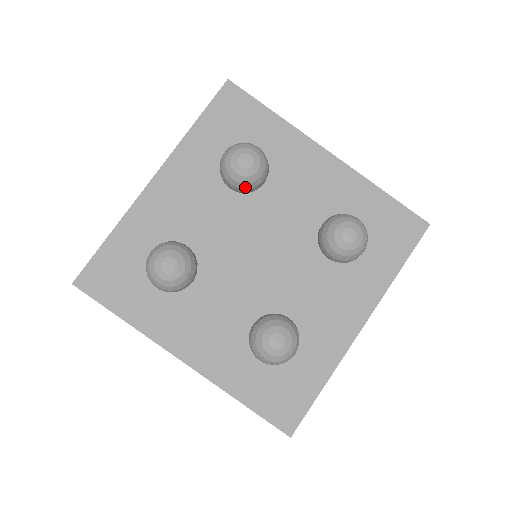
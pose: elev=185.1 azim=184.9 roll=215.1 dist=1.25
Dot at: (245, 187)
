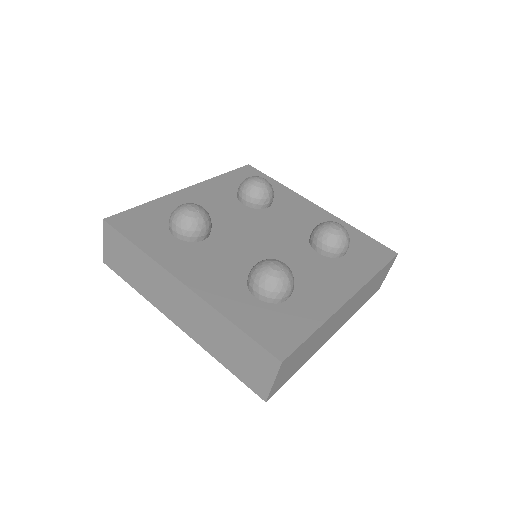
Dot at: (256, 197)
